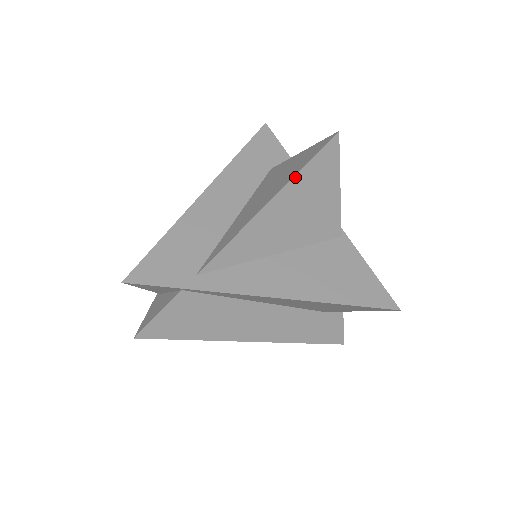
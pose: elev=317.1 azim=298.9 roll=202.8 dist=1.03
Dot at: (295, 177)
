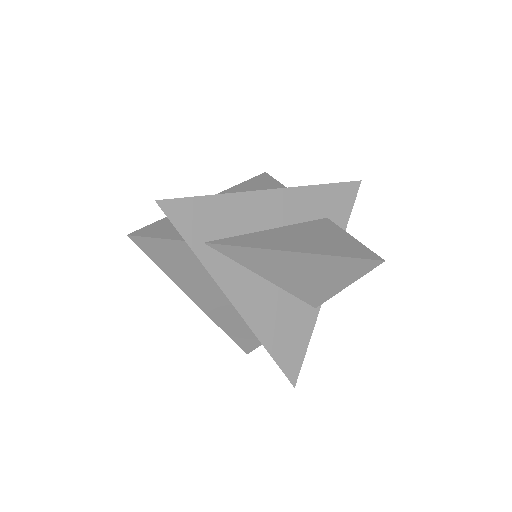
Dot at: (328, 256)
